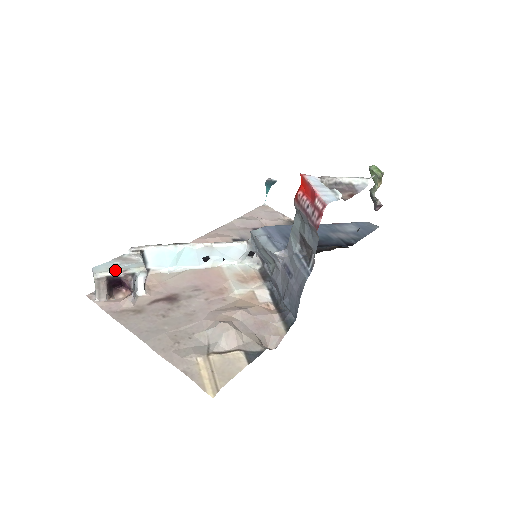
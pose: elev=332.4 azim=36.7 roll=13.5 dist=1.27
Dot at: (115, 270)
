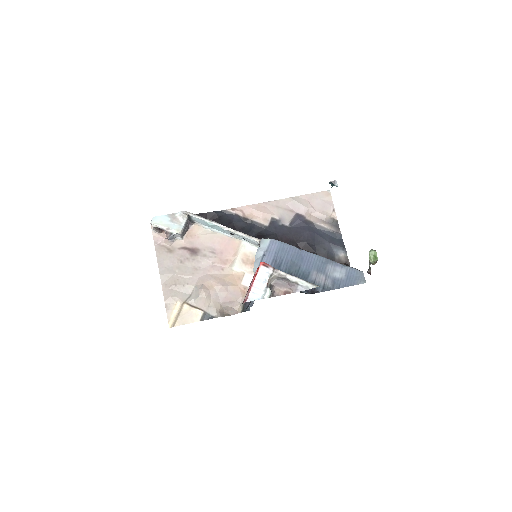
Dot at: (163, 226)
